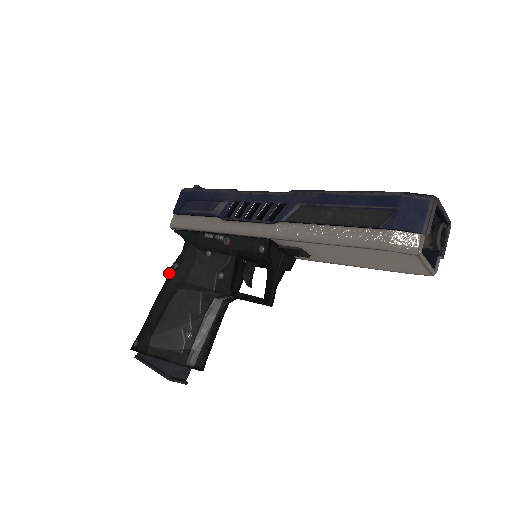
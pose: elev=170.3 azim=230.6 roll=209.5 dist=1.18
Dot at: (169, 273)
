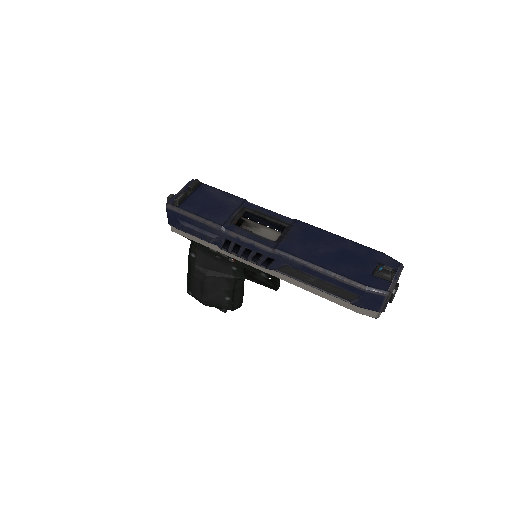
Dot at: (190, 259)
